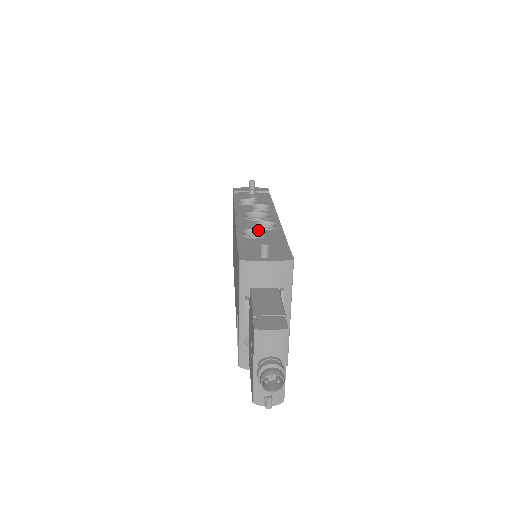
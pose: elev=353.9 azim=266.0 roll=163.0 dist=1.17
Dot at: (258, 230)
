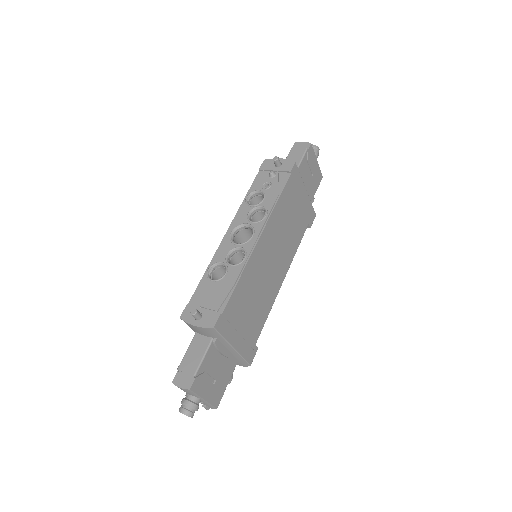
Dot at: (224, 265)
